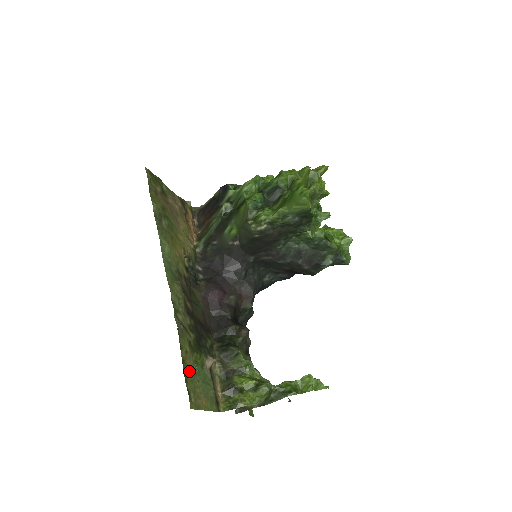
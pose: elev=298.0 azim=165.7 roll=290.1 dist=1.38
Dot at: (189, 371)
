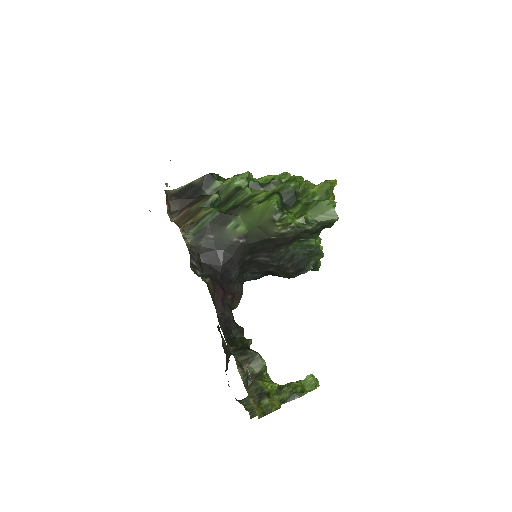
Dot at: occluded
